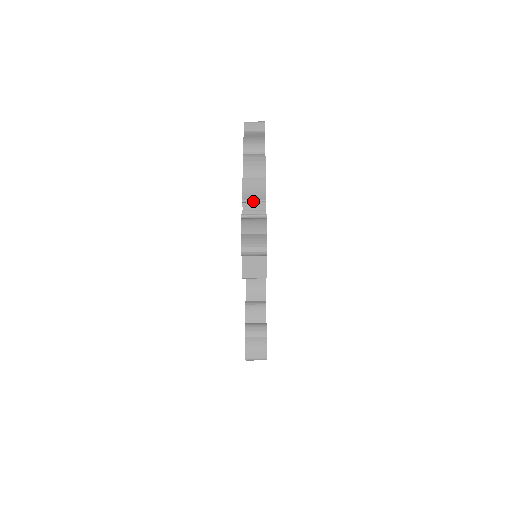
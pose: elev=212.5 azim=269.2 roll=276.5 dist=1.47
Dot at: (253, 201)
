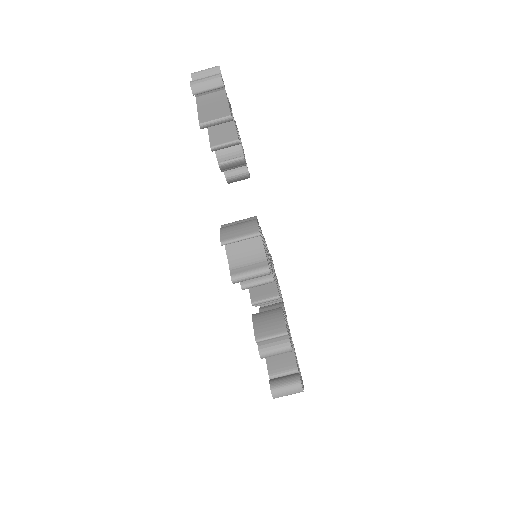
Dot at: occluded
